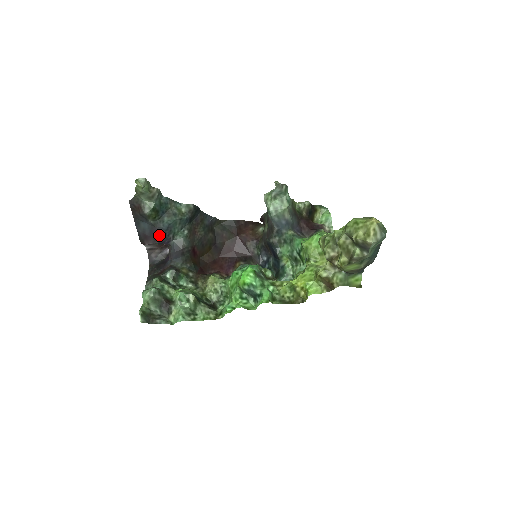
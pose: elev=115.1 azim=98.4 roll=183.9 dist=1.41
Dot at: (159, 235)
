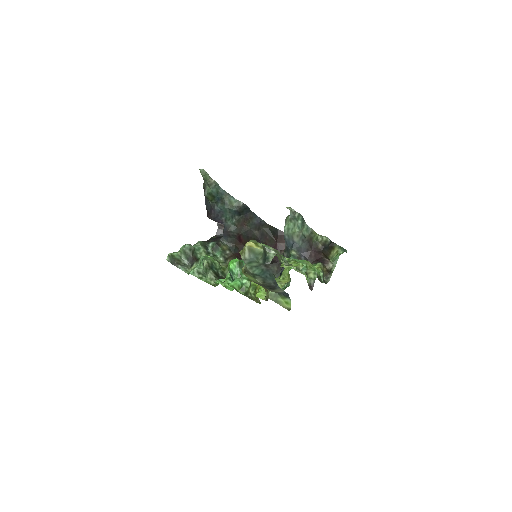
Dot at: (213, 214)
